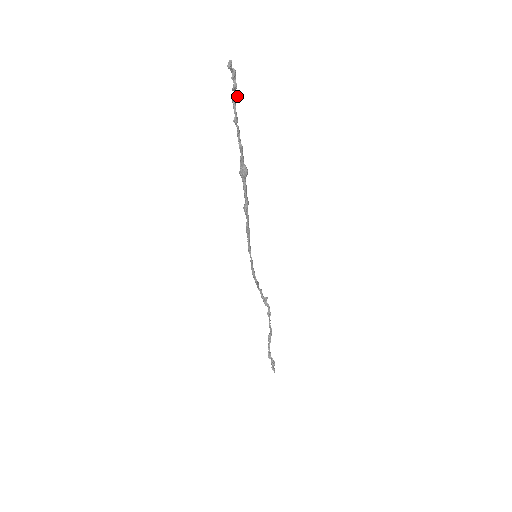
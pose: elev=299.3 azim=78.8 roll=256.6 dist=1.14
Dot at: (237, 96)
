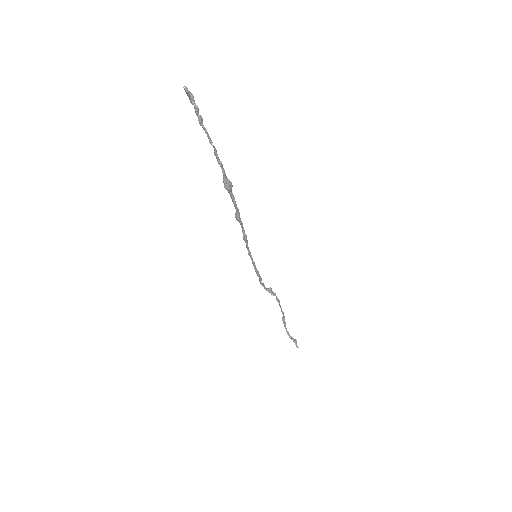
Dot at: (202, 118)
